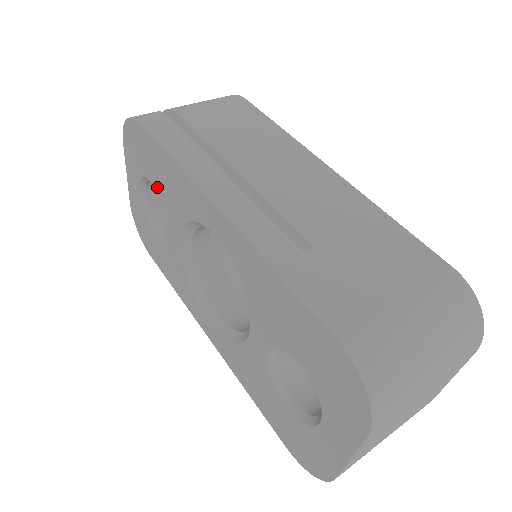
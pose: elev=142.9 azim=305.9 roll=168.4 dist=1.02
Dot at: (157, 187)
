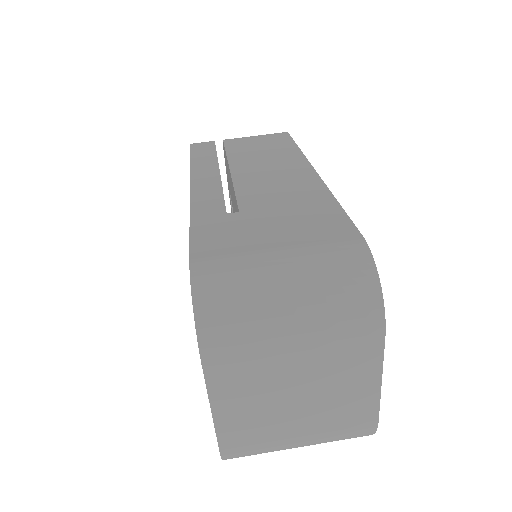
Dot at: occluded
